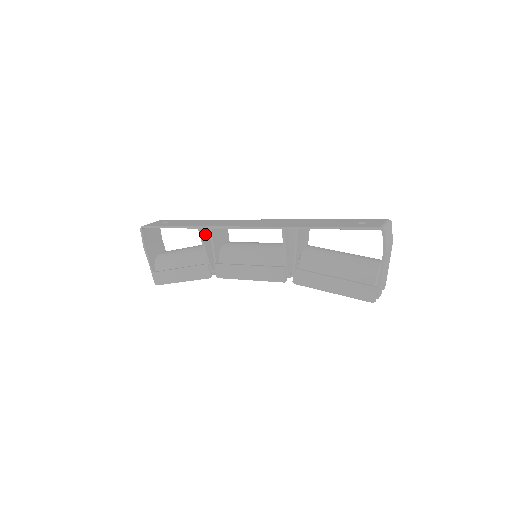
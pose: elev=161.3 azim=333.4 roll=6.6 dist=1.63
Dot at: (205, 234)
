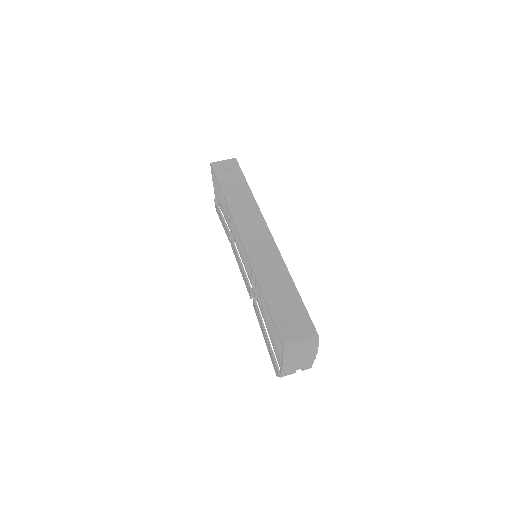
Dot at: occluded
